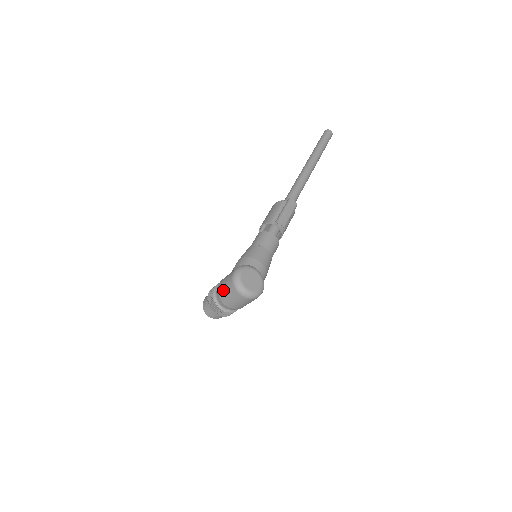
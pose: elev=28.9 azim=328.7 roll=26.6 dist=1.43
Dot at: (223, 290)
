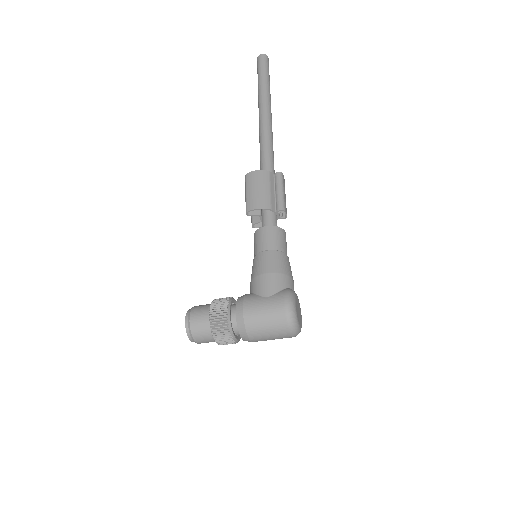
Dot at: (260, 325)
